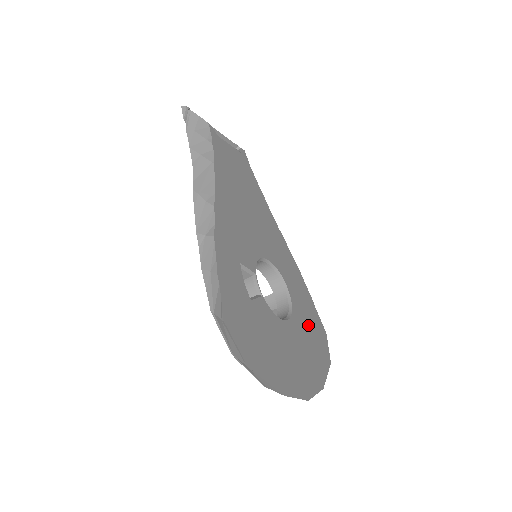
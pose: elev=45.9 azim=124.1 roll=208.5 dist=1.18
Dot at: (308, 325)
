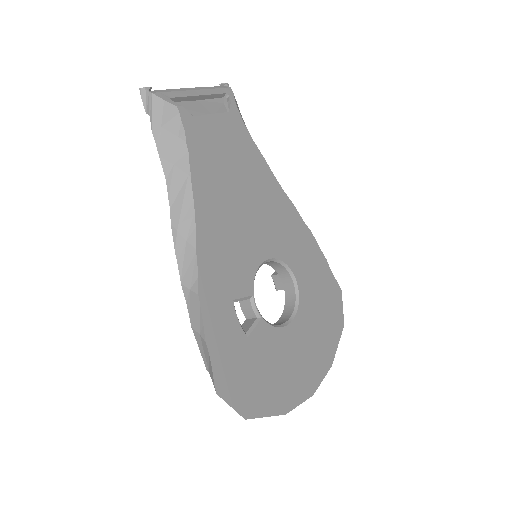
Dot at: (319, 302)
